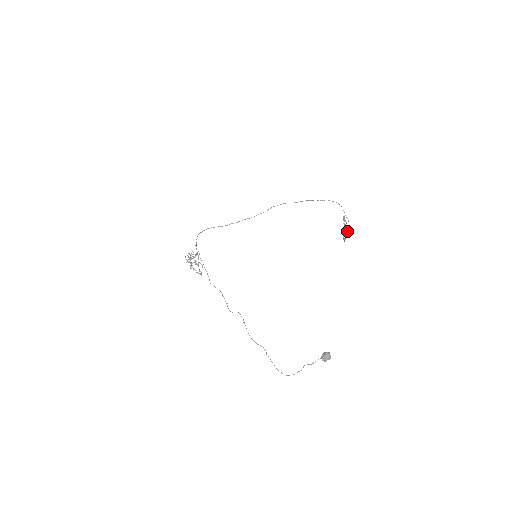
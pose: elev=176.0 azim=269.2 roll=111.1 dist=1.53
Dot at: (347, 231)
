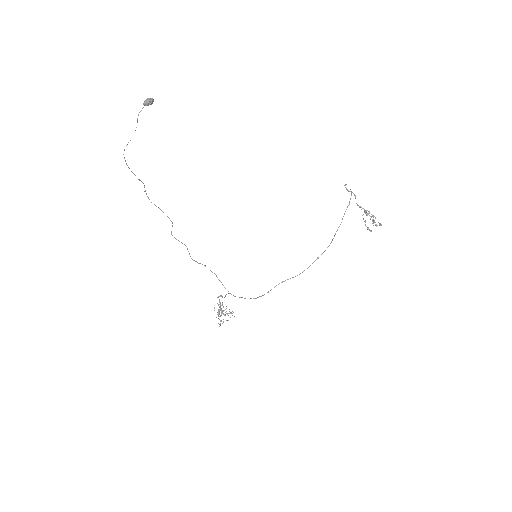
Dot at: (365, 213)
